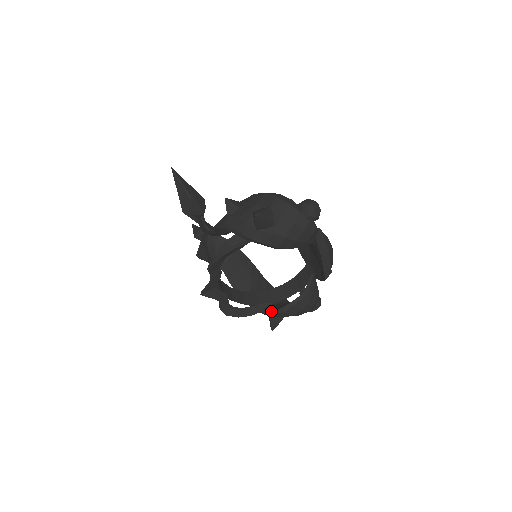
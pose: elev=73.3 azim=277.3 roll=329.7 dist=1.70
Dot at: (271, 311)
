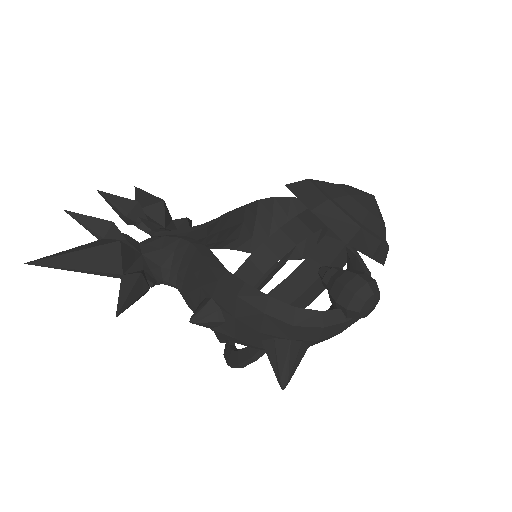
Dot at: occluded
